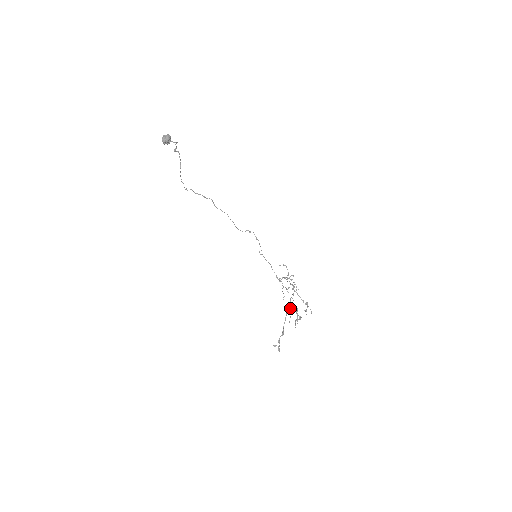
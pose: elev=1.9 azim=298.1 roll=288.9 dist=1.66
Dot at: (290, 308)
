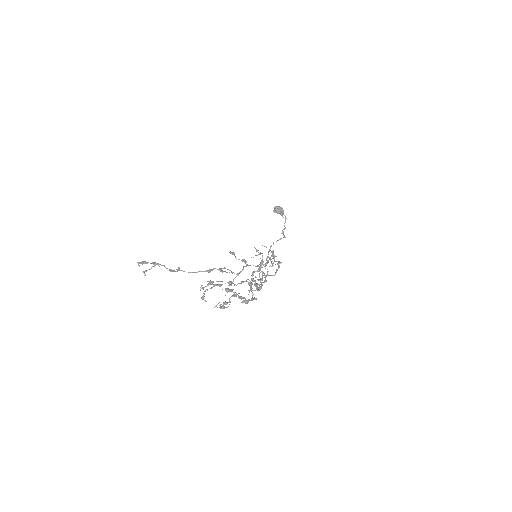
Dot at: occluded
